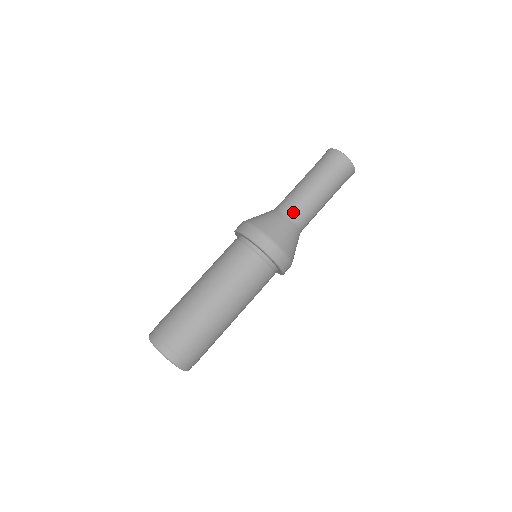
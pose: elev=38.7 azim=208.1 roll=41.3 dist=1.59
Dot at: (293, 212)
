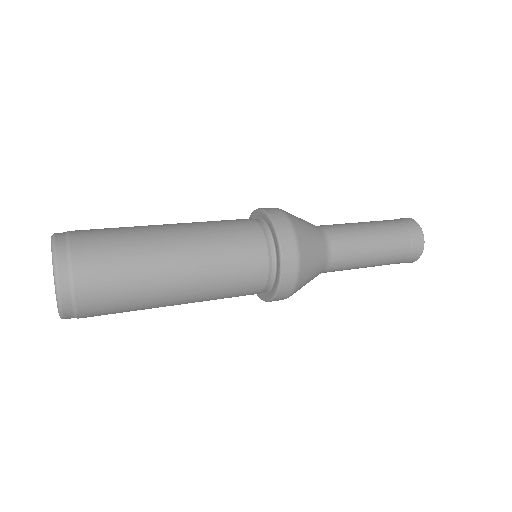
Dot at: (336, 247)
